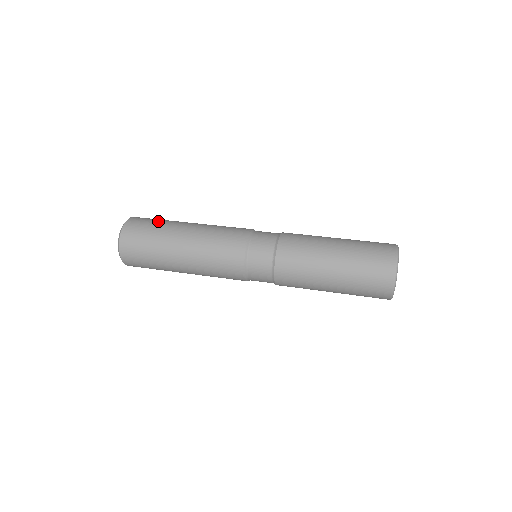
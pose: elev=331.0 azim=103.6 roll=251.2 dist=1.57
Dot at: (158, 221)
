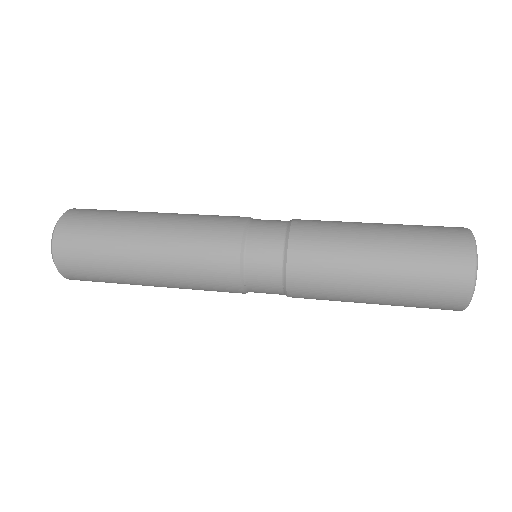
Dot at: (97, 236)
